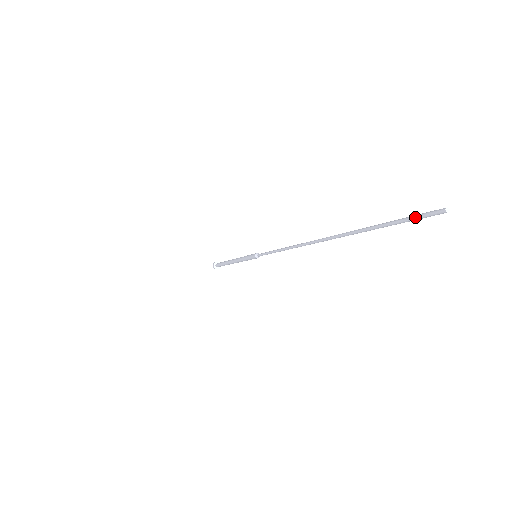
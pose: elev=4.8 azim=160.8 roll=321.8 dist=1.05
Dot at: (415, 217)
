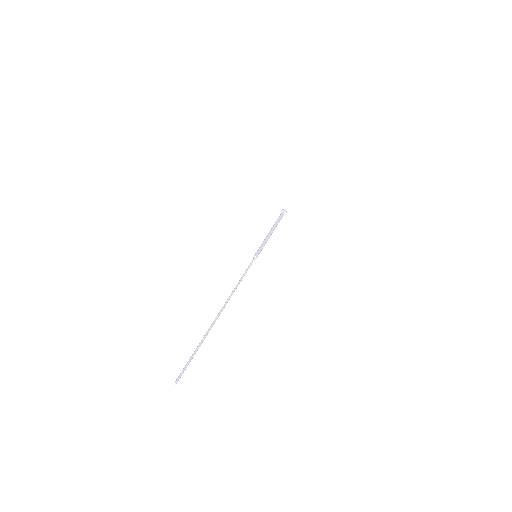
Dot at: (183, 370)
